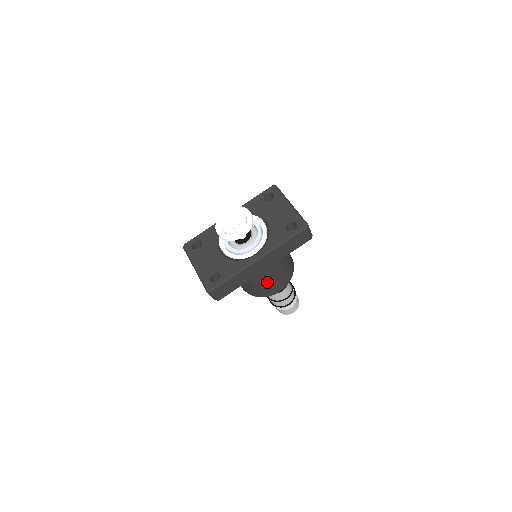
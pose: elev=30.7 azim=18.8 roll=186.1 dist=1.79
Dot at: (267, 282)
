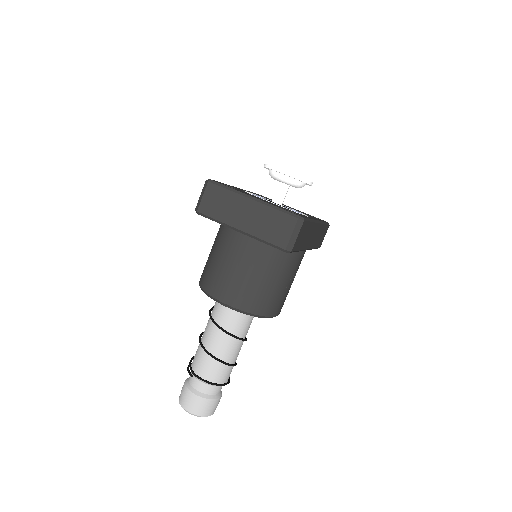
Dot at: (290, 280)
